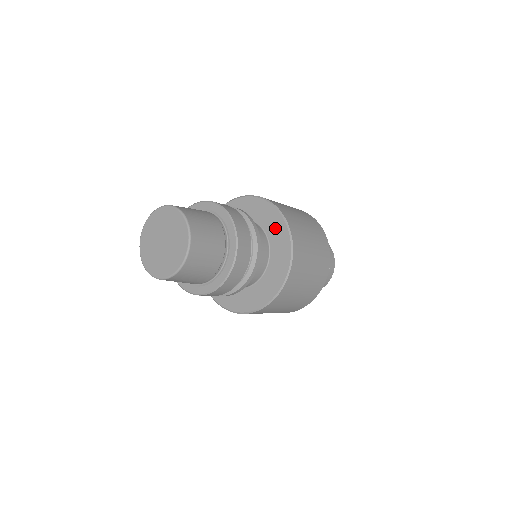
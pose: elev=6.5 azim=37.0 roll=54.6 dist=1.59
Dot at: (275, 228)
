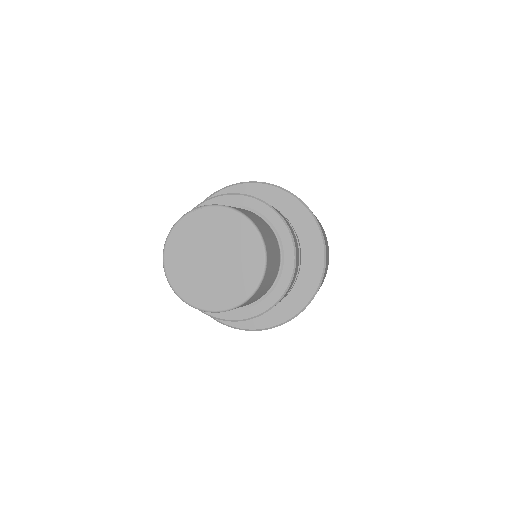
Dot at: occluded
